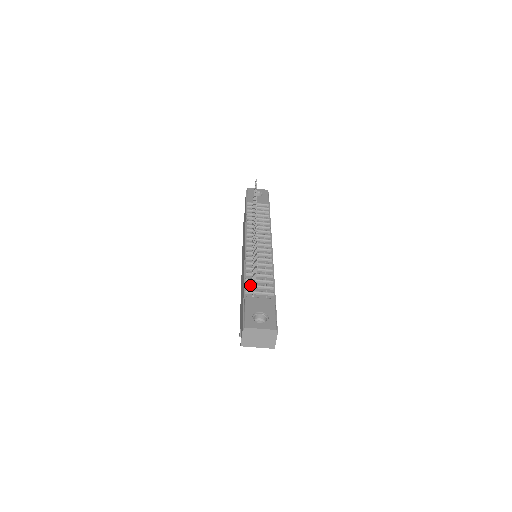
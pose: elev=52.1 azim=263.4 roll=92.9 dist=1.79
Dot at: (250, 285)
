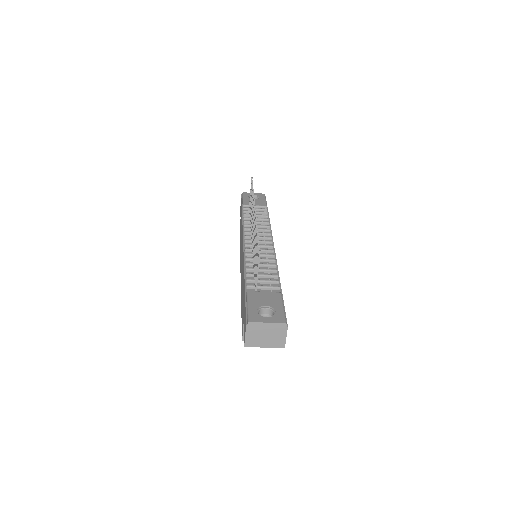
Dot at: (252, 280)
